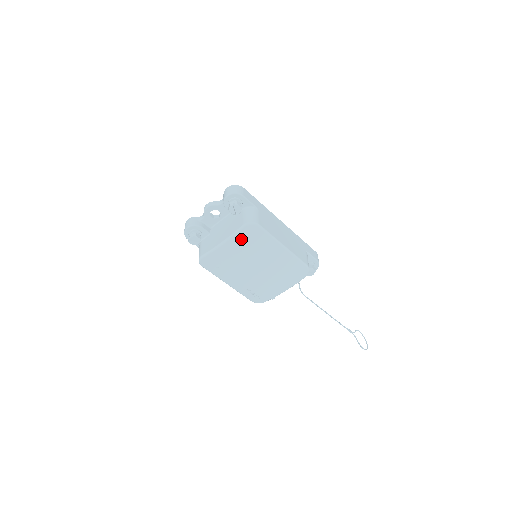
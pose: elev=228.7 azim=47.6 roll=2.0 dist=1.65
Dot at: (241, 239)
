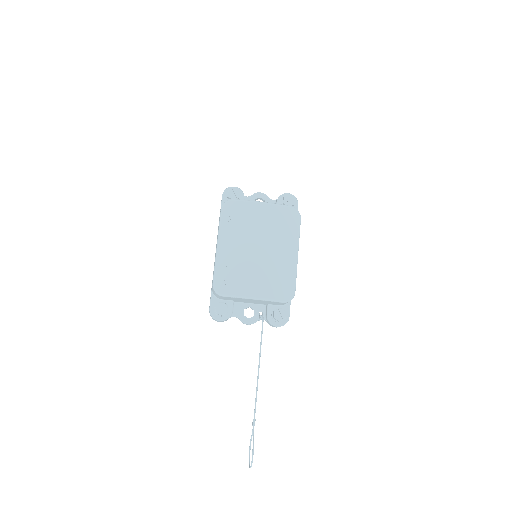
Dot at: (279, 213)
